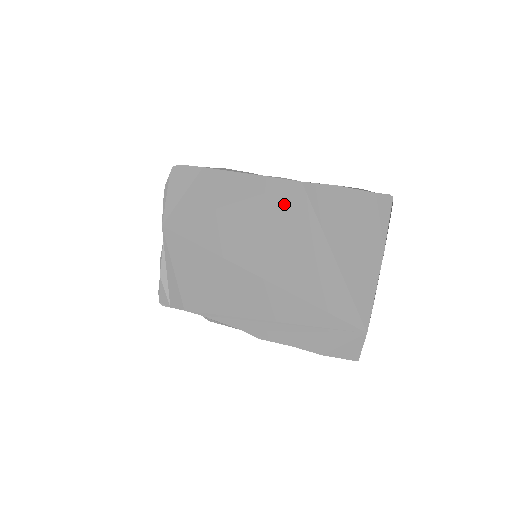
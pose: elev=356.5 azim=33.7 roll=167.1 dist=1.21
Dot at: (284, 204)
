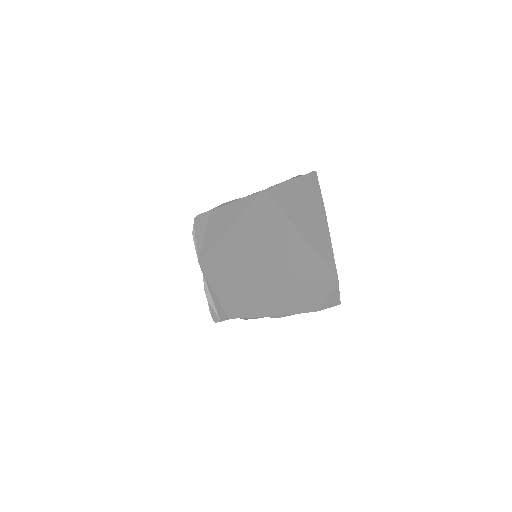
Dot at: (260, 210)
